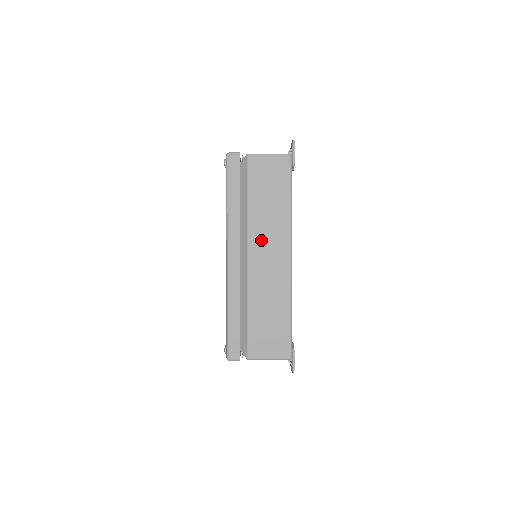
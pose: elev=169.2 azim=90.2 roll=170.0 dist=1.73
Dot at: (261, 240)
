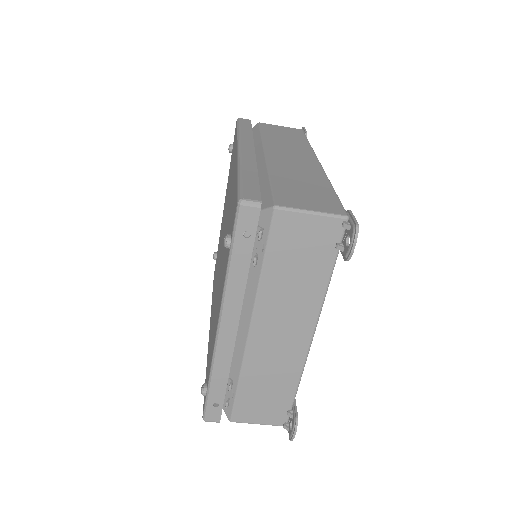
Dot at: (280, 149)
